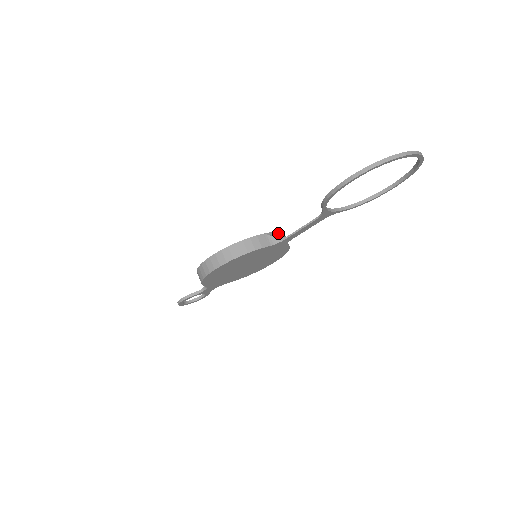
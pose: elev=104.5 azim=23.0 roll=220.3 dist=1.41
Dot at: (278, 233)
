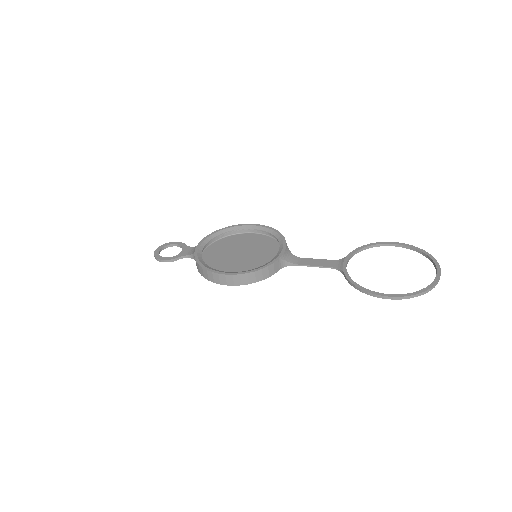
Dot at: (286, 250)
